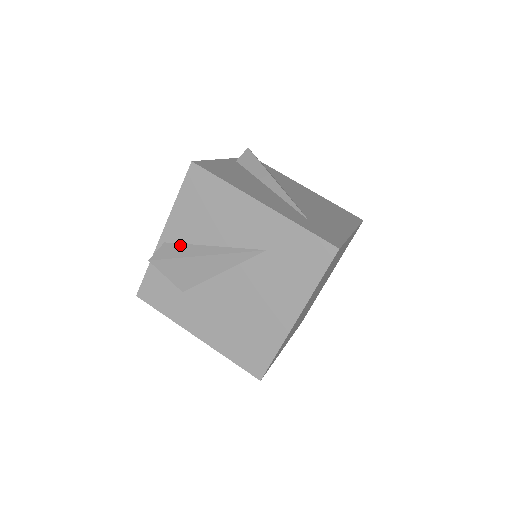
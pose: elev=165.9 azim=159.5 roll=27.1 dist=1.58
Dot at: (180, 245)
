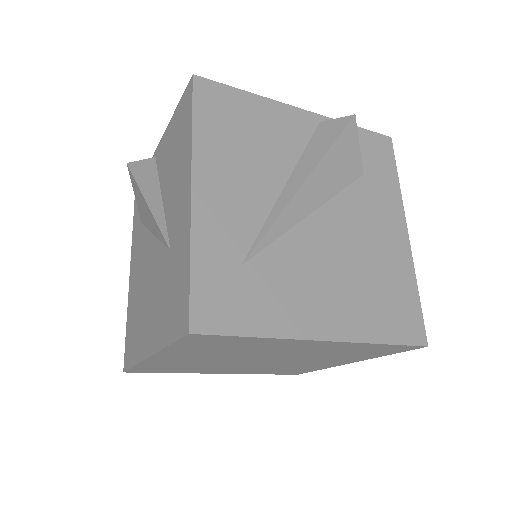
Dot at: (155, 171)
